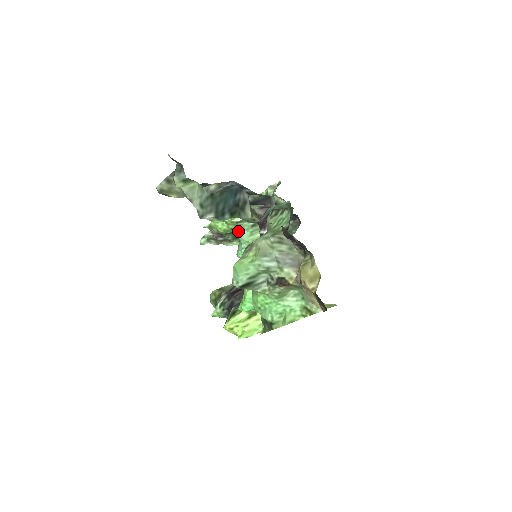
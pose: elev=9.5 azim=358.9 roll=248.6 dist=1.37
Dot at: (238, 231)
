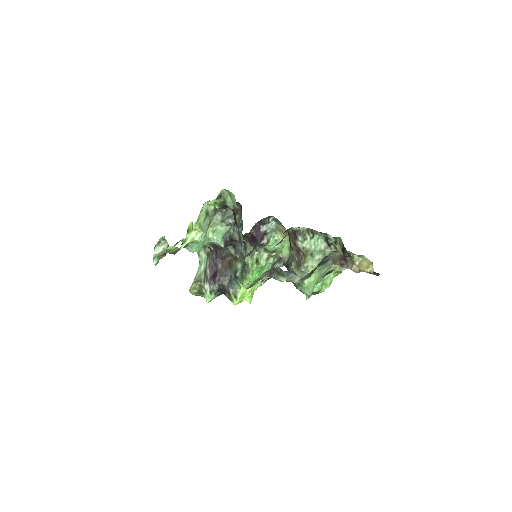
Dot at: occluded
